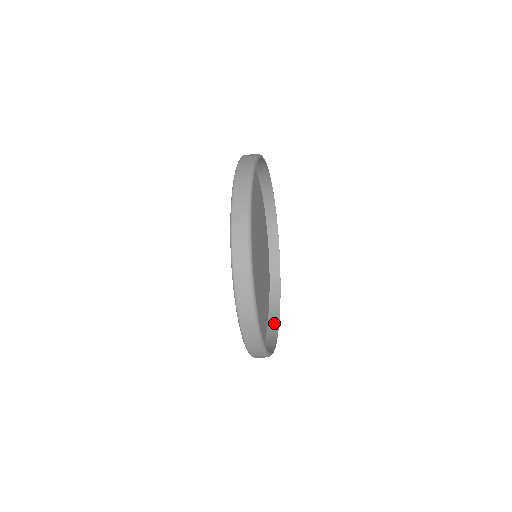
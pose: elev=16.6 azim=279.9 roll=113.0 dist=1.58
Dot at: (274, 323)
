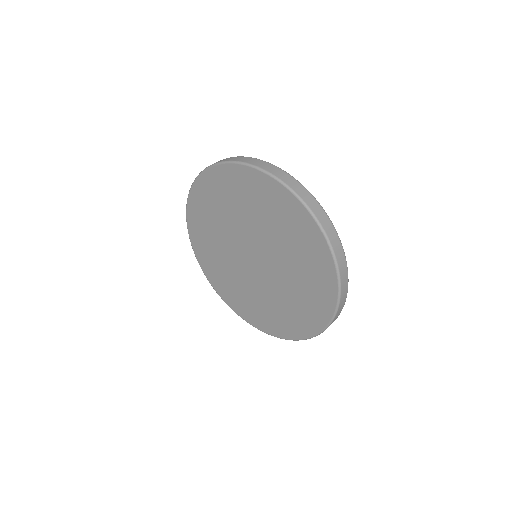
Dot at: occluded
